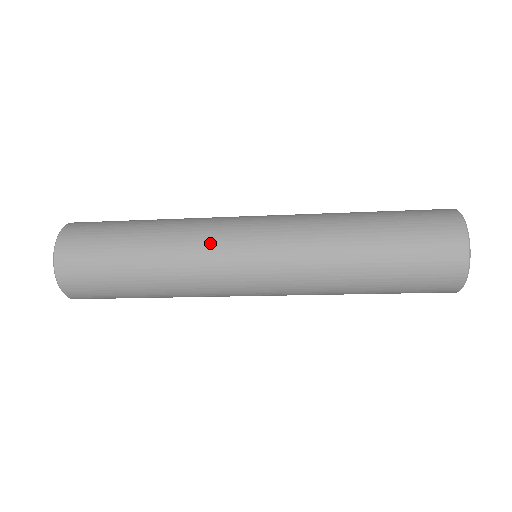
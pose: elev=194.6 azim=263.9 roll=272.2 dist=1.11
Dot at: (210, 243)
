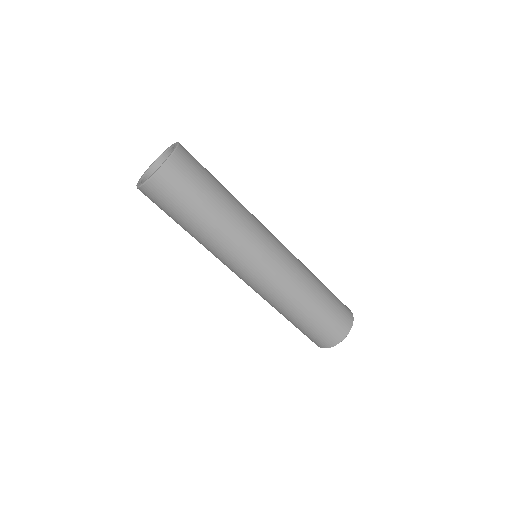
Dot at: occluded
